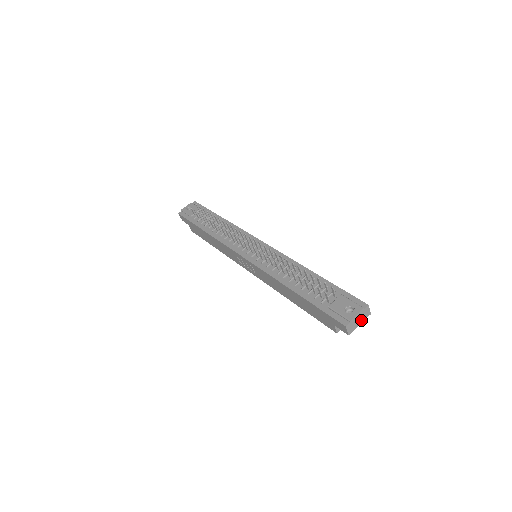
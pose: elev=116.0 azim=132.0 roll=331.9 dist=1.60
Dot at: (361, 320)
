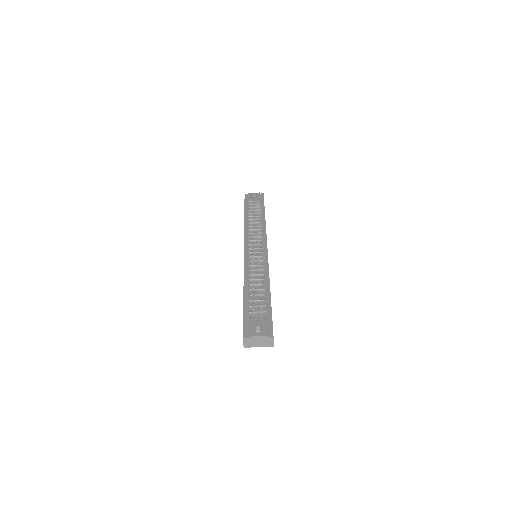
Dot at: (261, 344)
